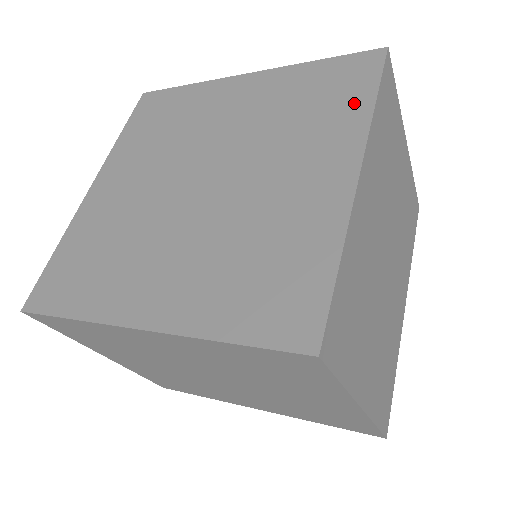
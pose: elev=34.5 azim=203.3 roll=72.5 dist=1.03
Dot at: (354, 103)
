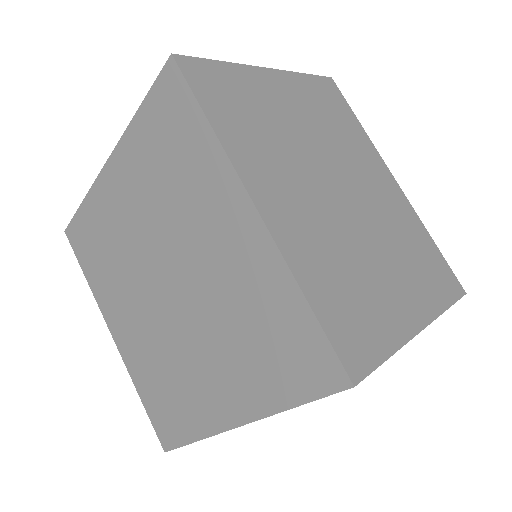
Dot at: (279, 388)
